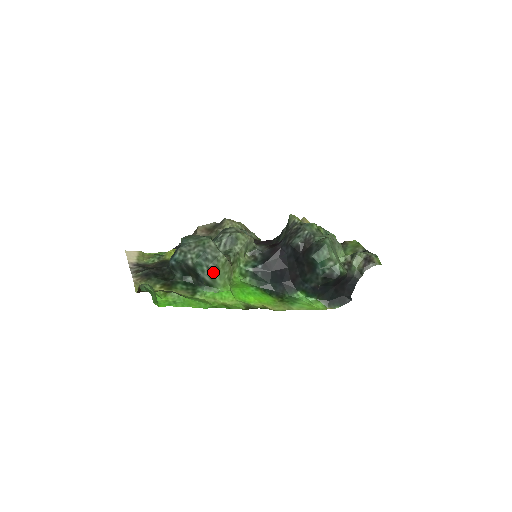
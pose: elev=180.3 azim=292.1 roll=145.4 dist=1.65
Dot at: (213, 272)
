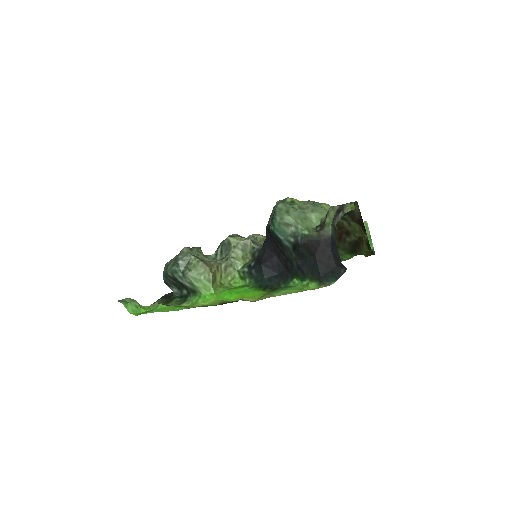
Dot at: (186, 275)
